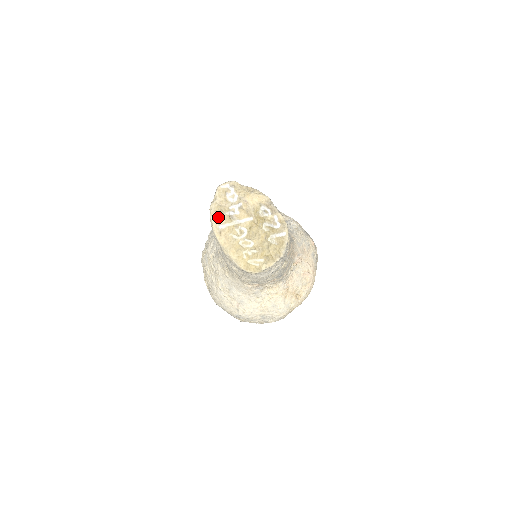
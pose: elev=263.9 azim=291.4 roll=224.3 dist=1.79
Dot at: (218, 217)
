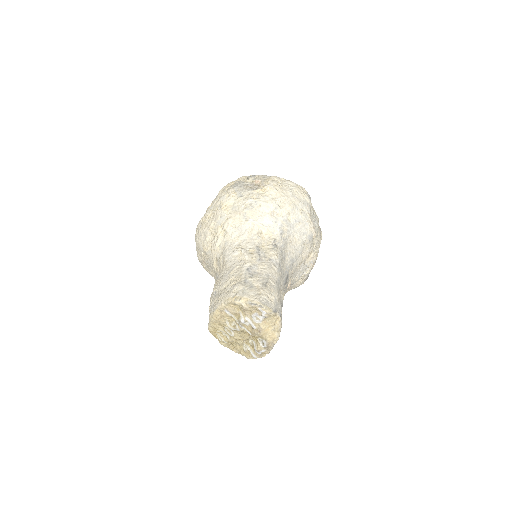
Dot at: (233, 307)
